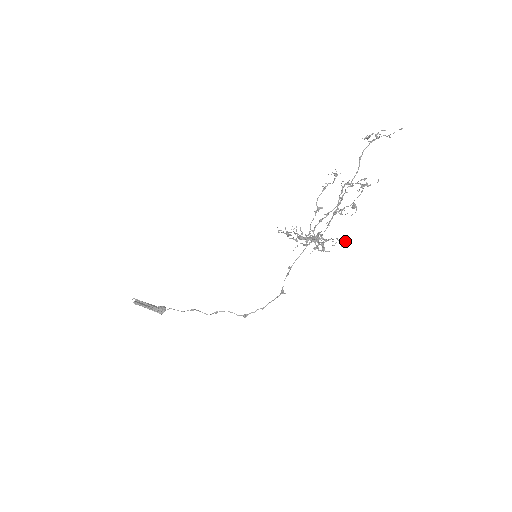
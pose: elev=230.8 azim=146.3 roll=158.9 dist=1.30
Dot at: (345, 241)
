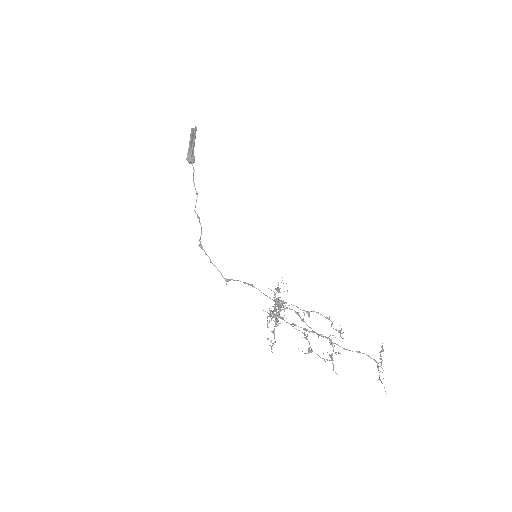
Dot at: occluded
